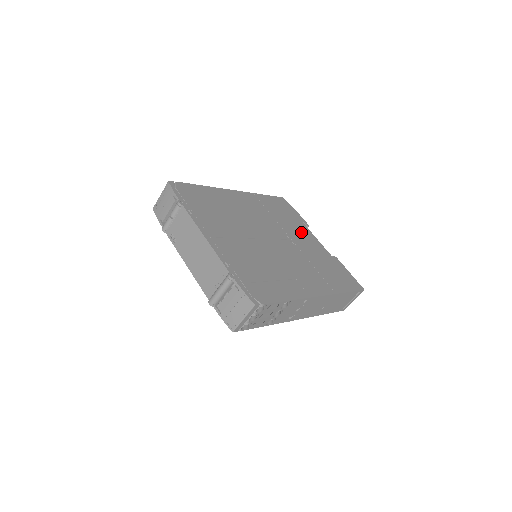
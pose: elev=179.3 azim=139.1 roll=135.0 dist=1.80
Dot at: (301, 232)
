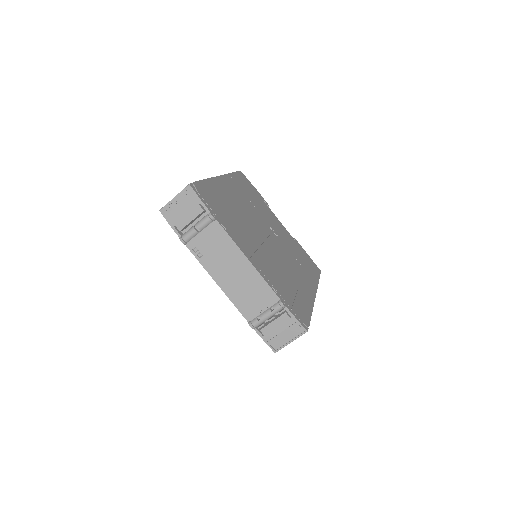
Dot at: (271, 216)
